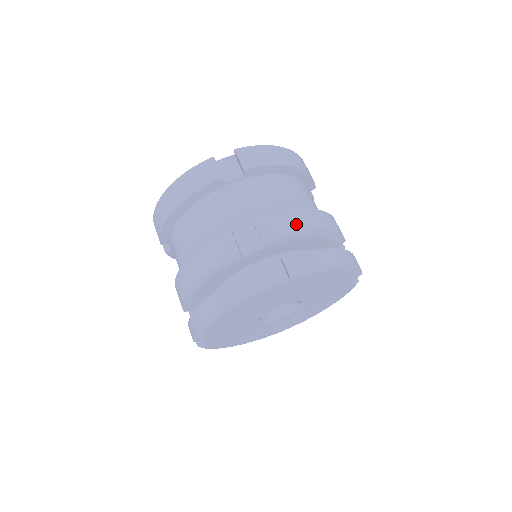
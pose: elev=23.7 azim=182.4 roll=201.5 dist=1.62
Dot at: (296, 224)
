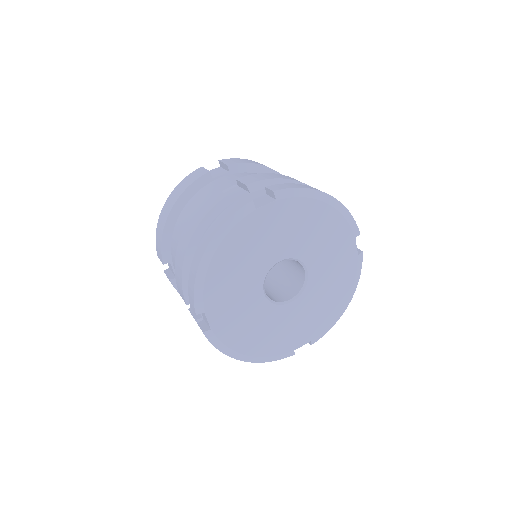
Dot at: (277, 176)
